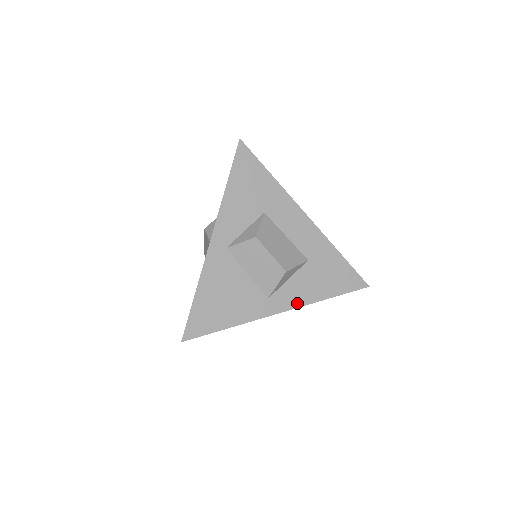
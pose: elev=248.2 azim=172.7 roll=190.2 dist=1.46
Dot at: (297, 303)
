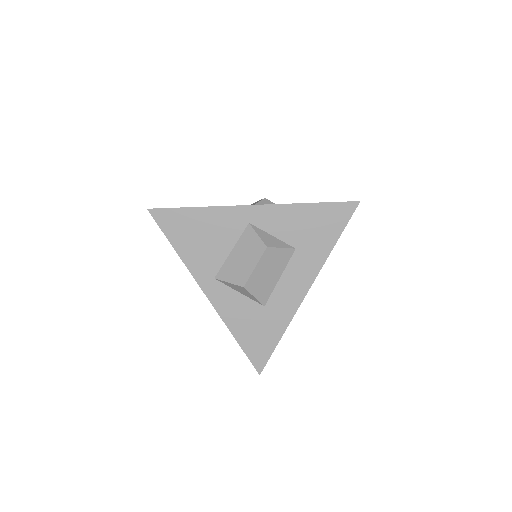
Dot at: (220, 308)
